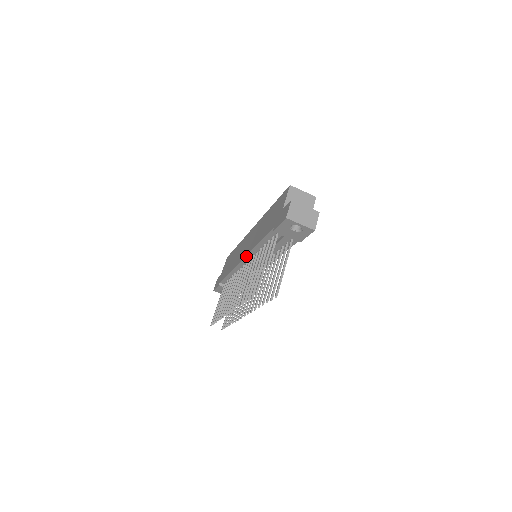
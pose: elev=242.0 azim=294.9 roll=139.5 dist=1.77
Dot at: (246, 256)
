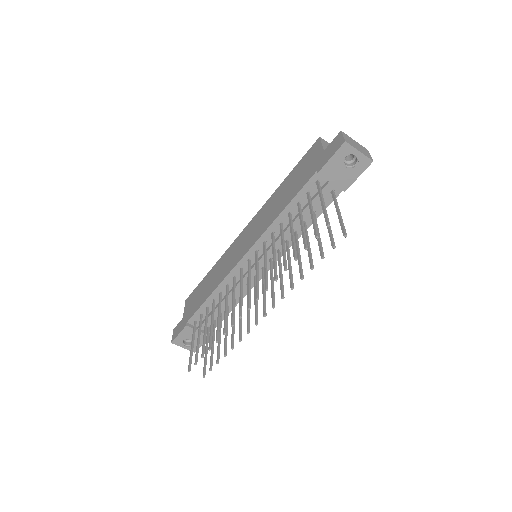
Dot at: (252, 246)
